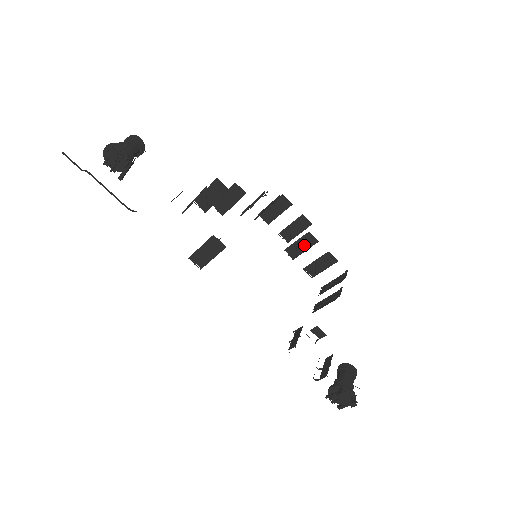
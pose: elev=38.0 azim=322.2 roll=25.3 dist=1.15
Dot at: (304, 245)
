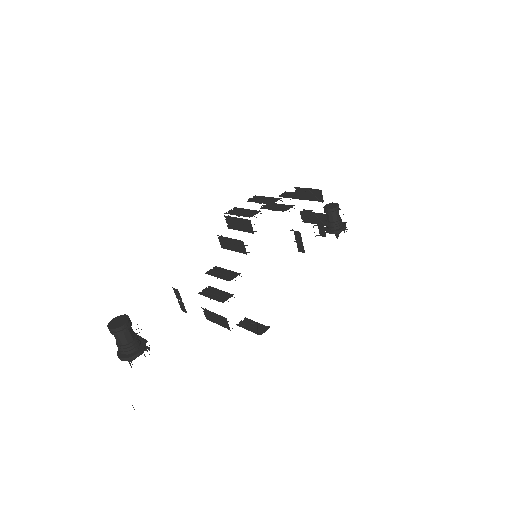
Dot at: (280, 207)
